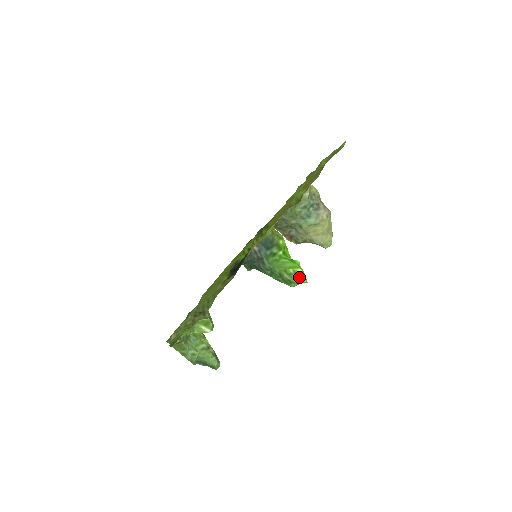
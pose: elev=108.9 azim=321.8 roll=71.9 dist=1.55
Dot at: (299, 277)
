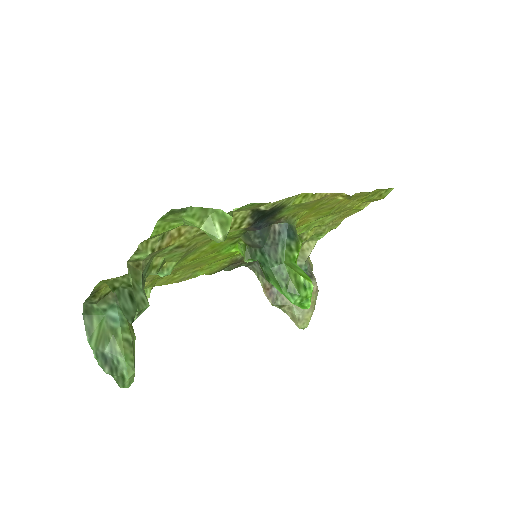
Dot at: (306, 292)
